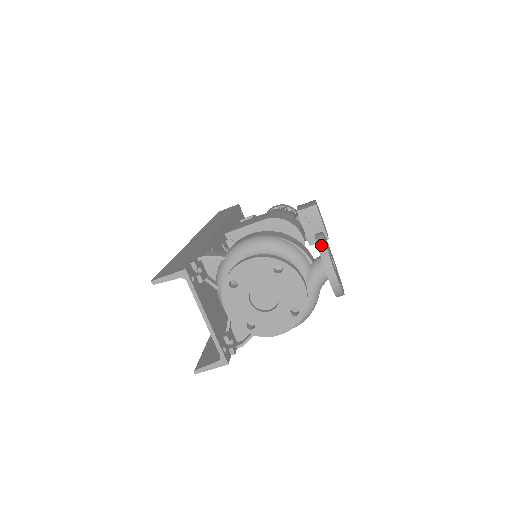
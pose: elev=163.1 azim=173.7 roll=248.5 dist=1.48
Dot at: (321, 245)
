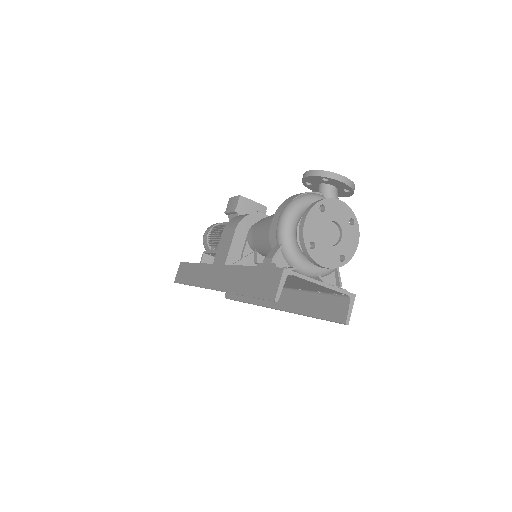
Dot at: (321, 173)
